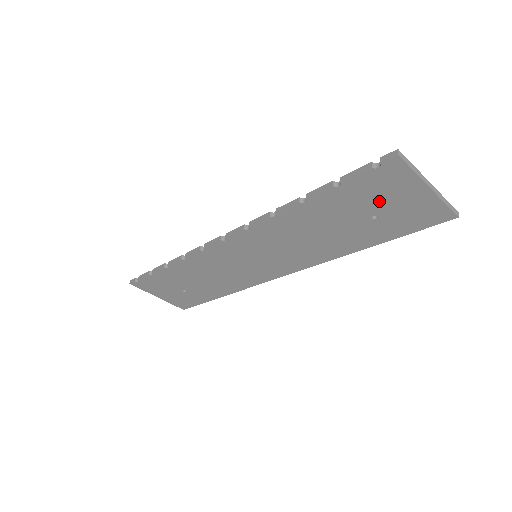
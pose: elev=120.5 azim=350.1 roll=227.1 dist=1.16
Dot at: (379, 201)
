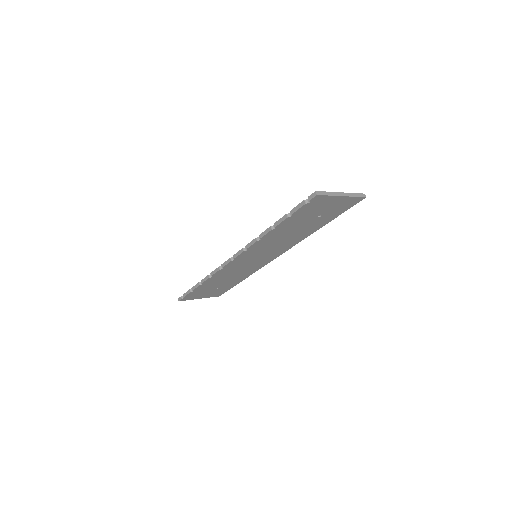
Dot at: (317, 211)
